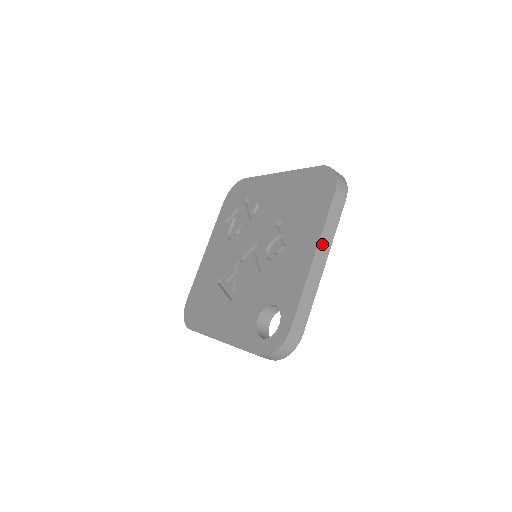
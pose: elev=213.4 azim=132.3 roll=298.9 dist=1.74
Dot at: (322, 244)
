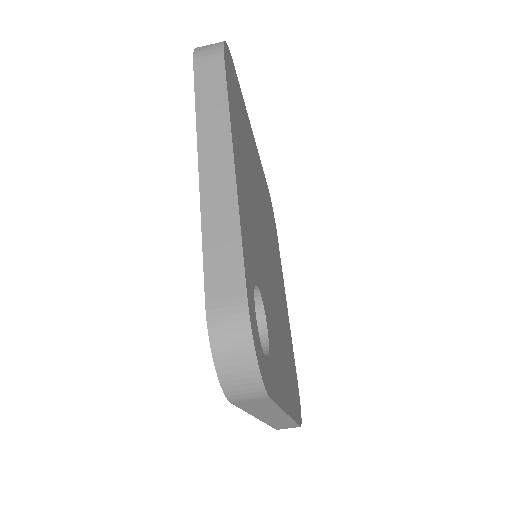
Dot at: (207, 136)
